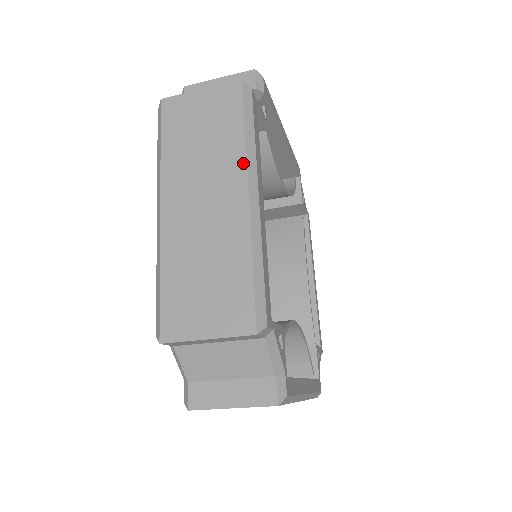
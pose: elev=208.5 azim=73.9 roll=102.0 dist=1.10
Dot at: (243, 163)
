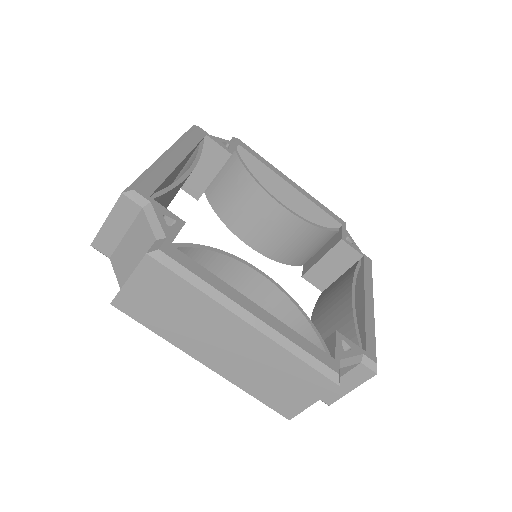
Dot at: occluded
